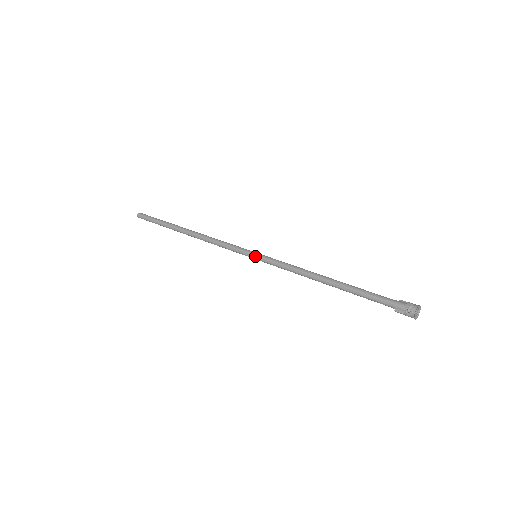
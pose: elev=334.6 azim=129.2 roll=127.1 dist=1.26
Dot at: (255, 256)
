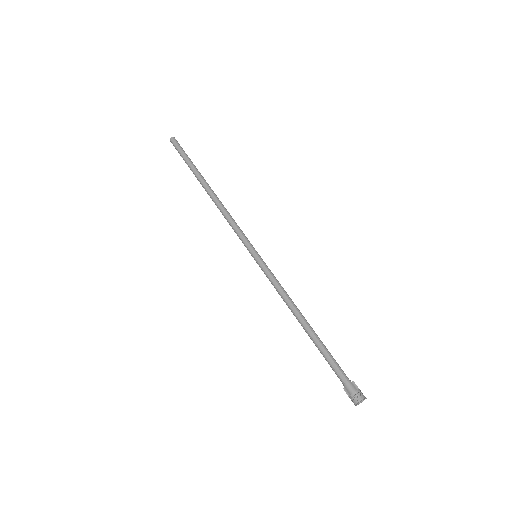
Dot at: (254, 257)
